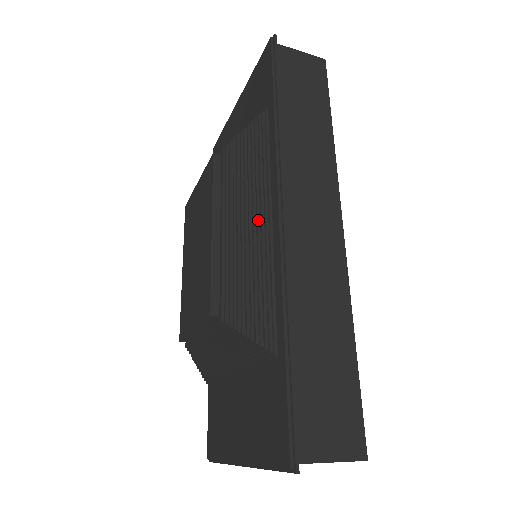
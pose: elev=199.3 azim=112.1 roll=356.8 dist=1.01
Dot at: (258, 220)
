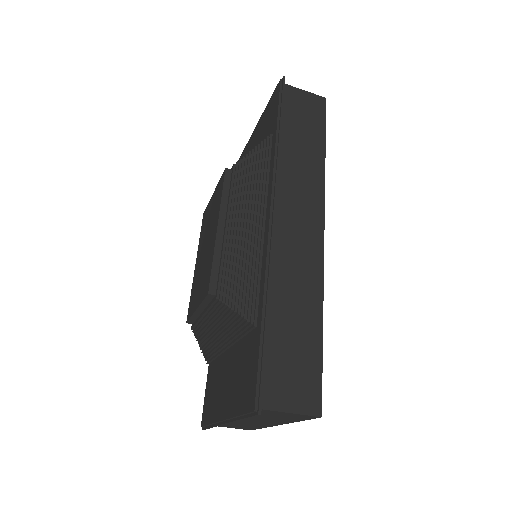
Dot at: (254, 221)
